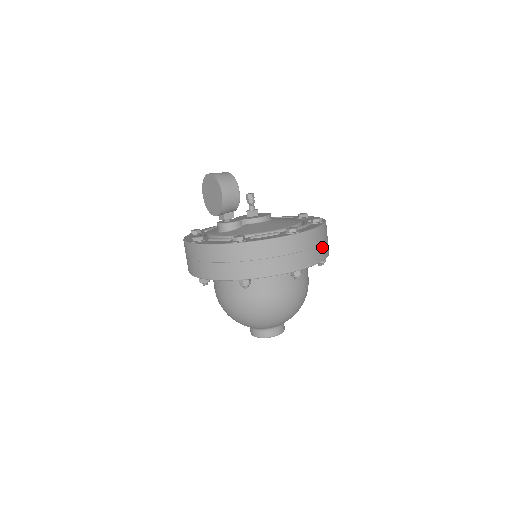
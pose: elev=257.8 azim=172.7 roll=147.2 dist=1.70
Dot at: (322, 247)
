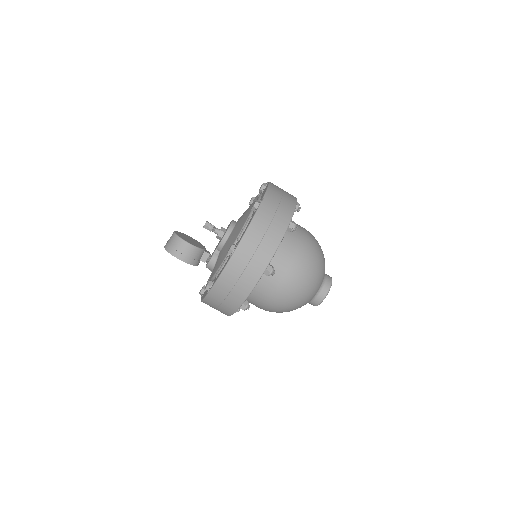
Dot at: (270, 232)
